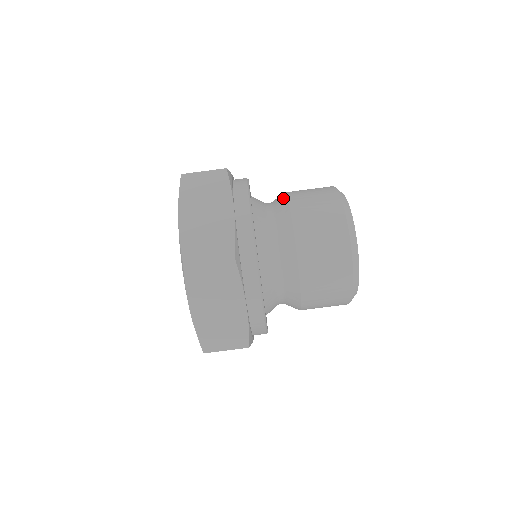
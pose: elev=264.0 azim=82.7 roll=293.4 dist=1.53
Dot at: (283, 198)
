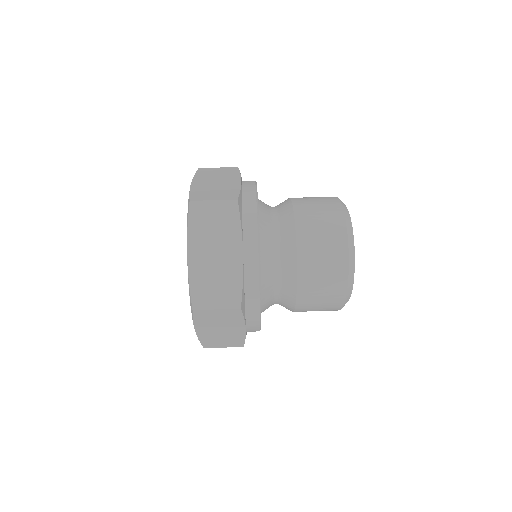
Dot at: occluded
